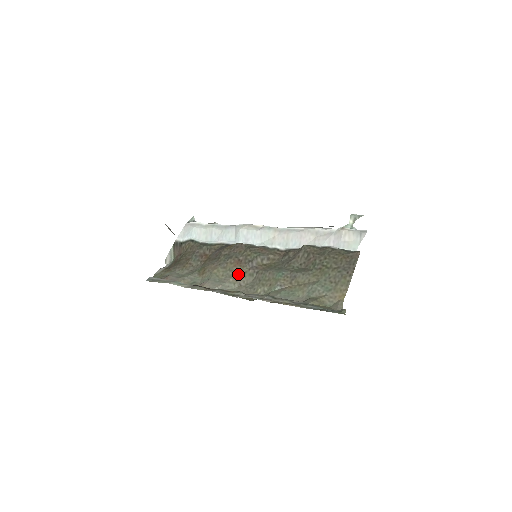
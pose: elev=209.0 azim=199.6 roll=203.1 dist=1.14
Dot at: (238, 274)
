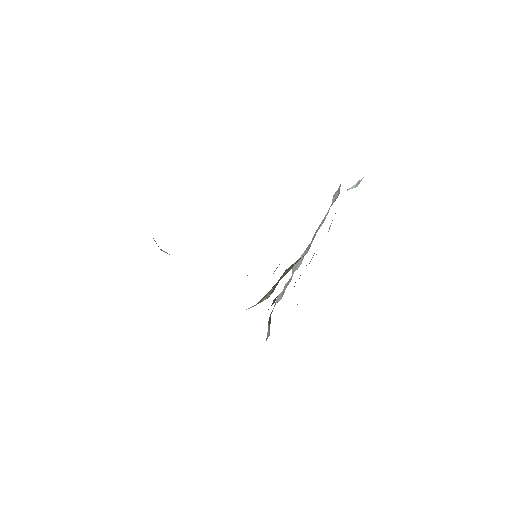
Dot at: (269, 291)
